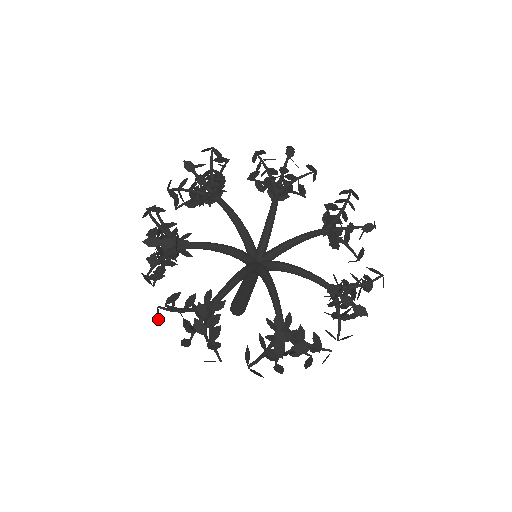
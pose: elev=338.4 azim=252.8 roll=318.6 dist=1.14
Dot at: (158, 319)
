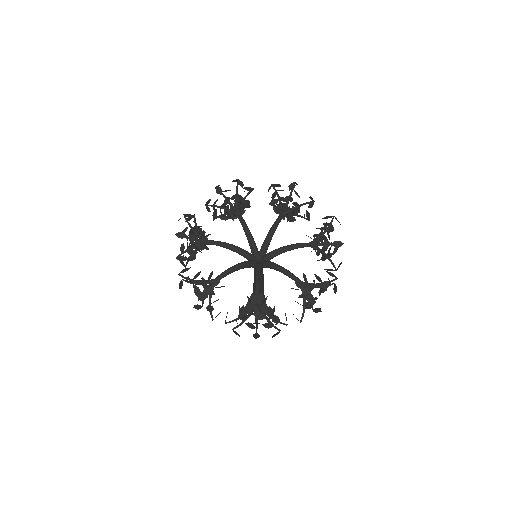
Dot at: (180, 287)
